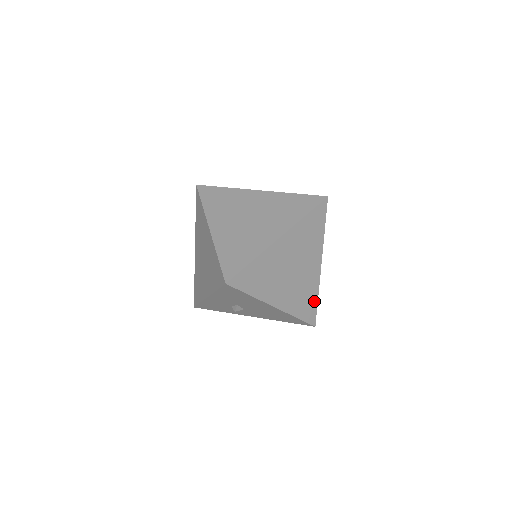
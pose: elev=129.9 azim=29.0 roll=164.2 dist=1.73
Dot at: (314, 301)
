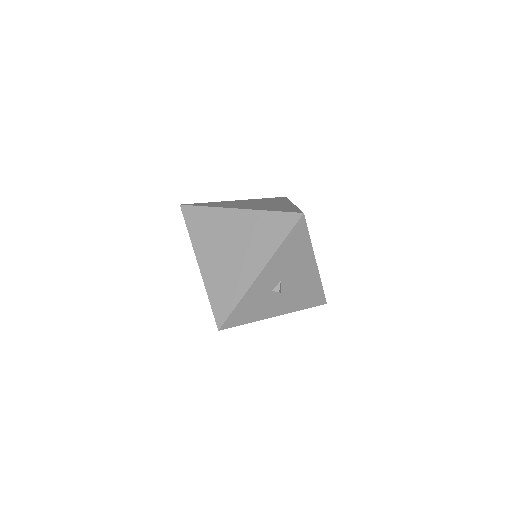
Dot at: occluded
